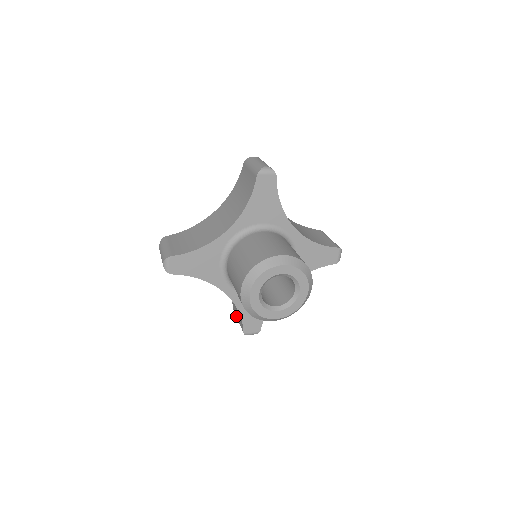
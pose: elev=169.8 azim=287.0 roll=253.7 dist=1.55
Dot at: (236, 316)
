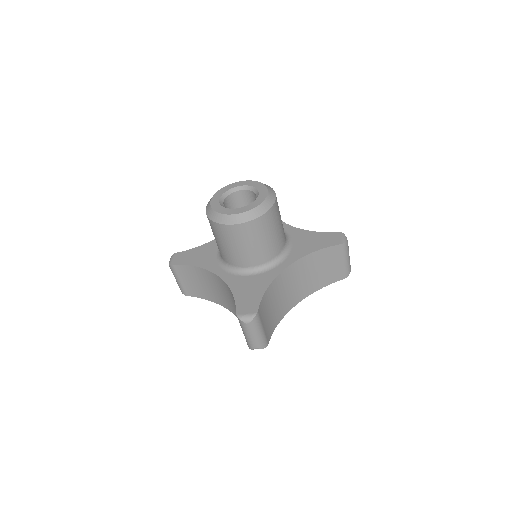
Dot at: occluded
